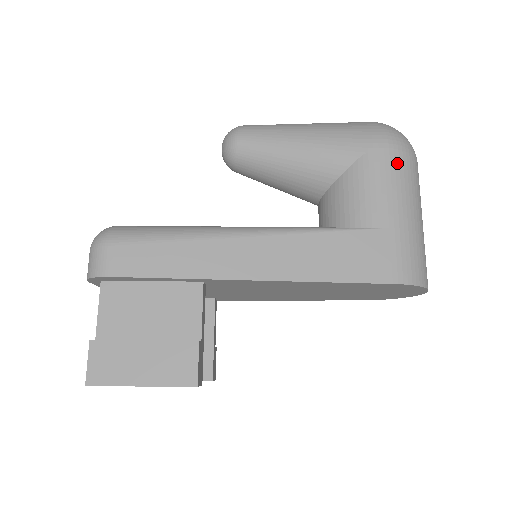
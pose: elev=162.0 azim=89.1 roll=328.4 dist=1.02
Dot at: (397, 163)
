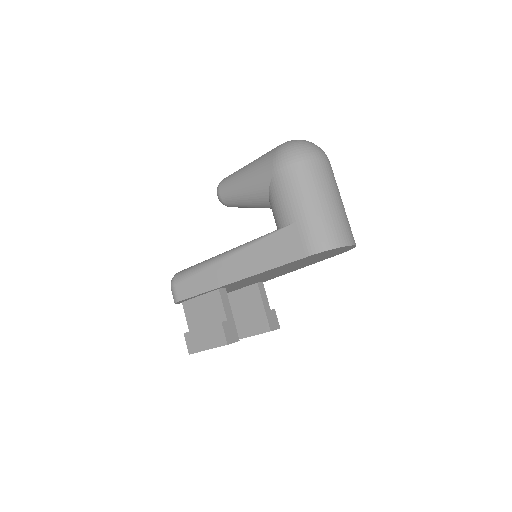
Dot at: (291, 175)
